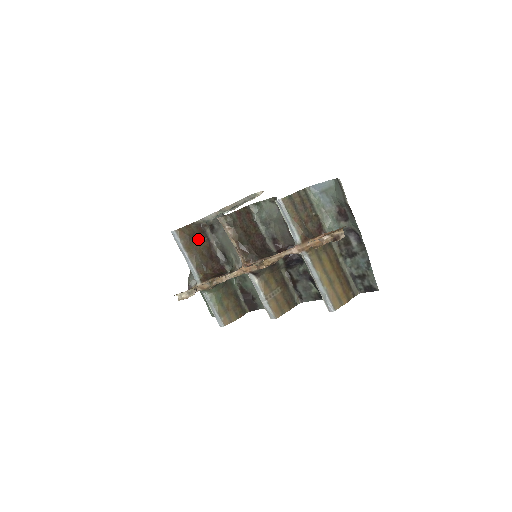
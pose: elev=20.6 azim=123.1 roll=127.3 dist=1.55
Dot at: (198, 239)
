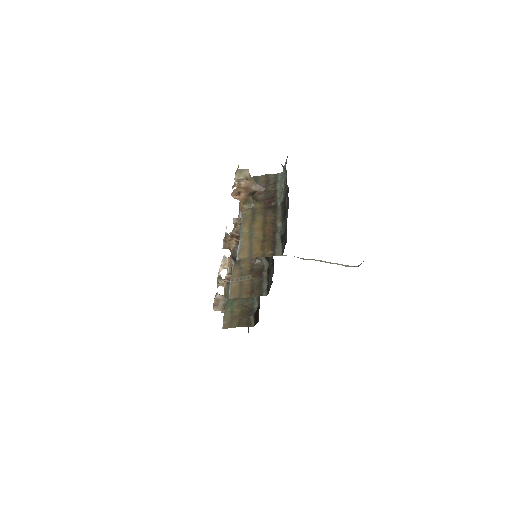
Dot at: occluded
